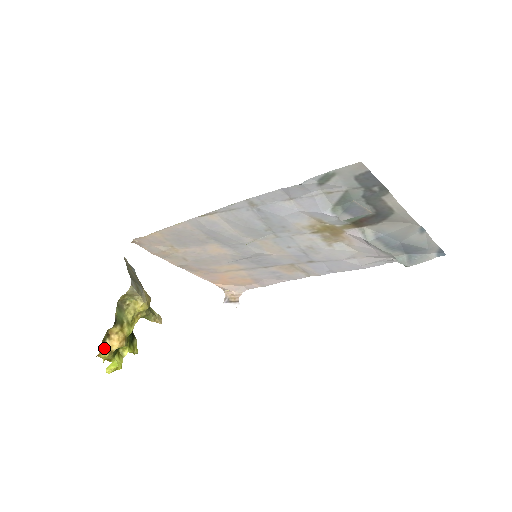
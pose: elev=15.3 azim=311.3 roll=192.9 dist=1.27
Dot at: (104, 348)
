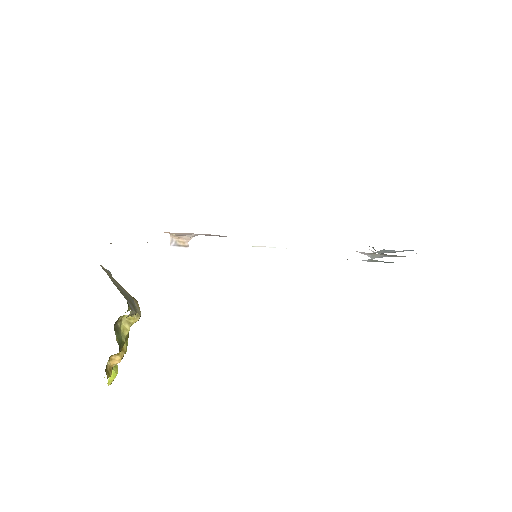
Dot at: (107, 371)
